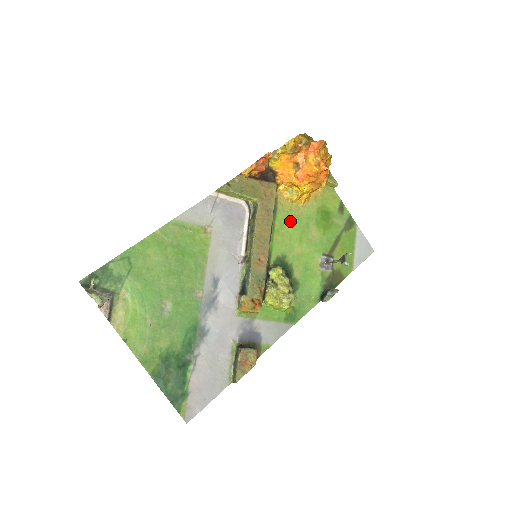
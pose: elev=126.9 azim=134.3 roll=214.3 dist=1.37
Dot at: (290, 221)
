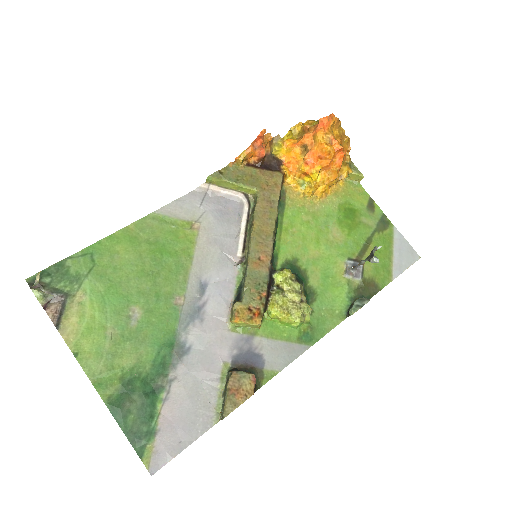
Dot at: (303, 218)
